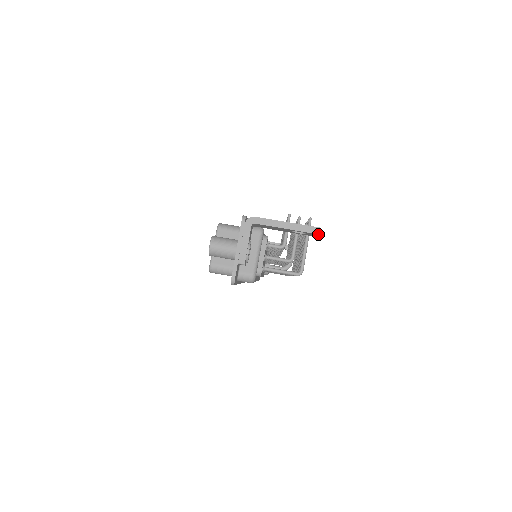
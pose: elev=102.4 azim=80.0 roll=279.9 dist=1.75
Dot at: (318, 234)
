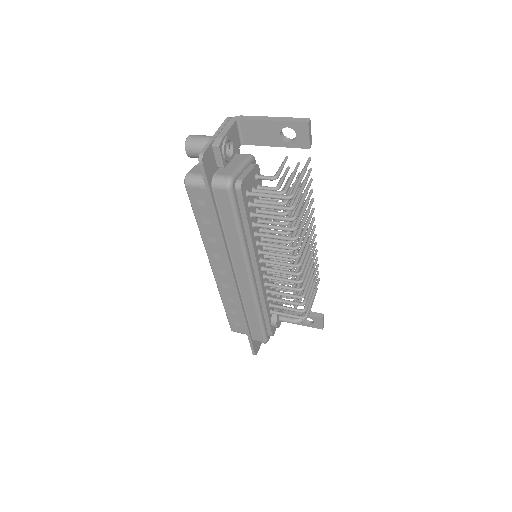
Dot at: (307, 123)
